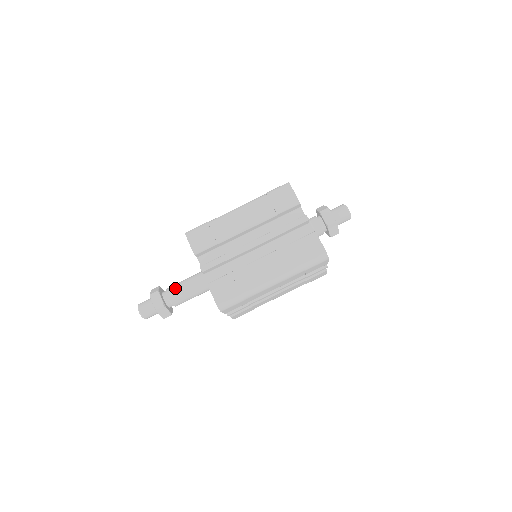
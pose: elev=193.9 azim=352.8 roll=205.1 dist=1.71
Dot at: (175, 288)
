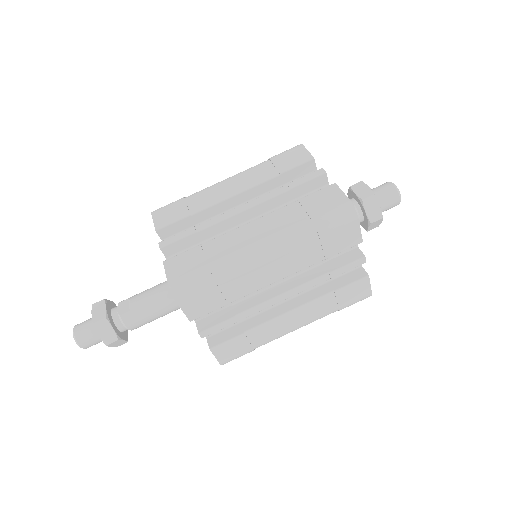
Dot at: (131, 297)
